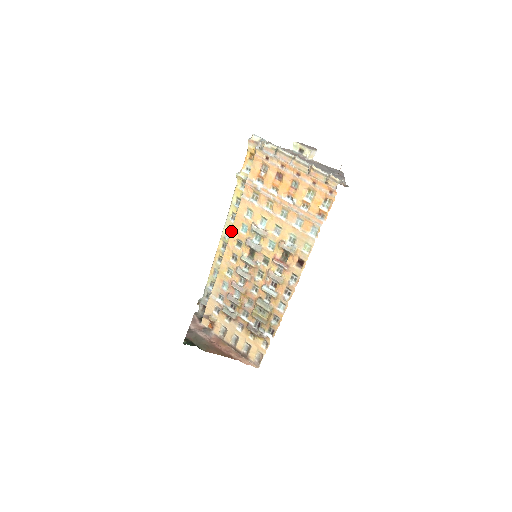
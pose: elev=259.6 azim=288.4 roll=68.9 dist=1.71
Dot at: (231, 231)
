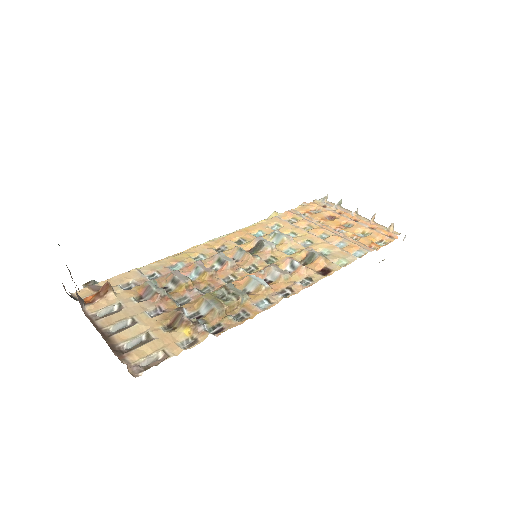
Dot at: (237, 231)
